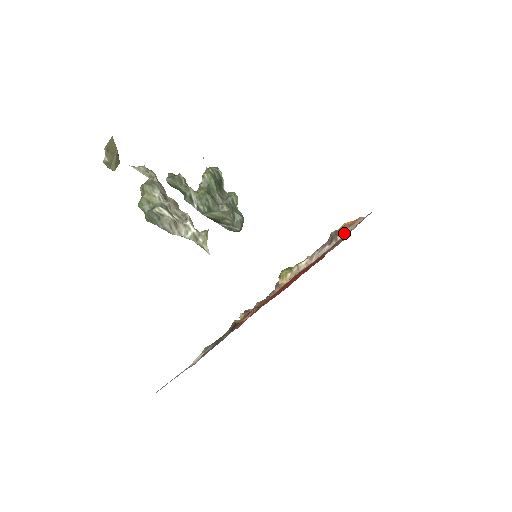
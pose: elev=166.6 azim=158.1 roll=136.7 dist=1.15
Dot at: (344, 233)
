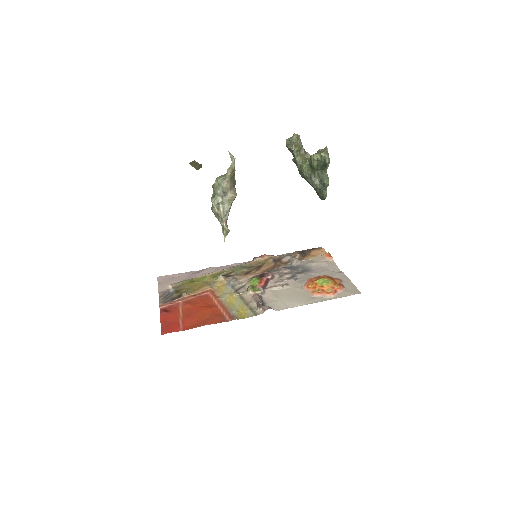
Dot at: (263, 309)
